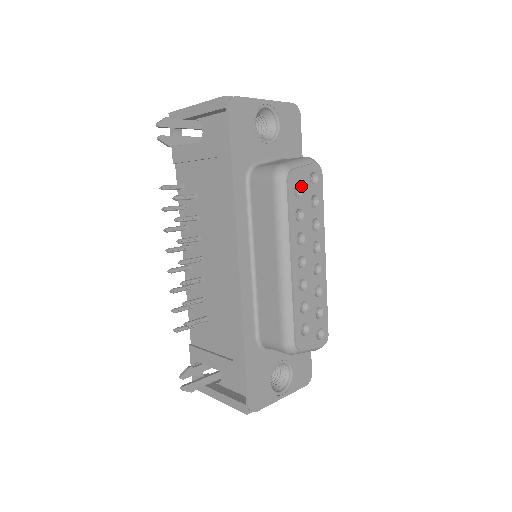
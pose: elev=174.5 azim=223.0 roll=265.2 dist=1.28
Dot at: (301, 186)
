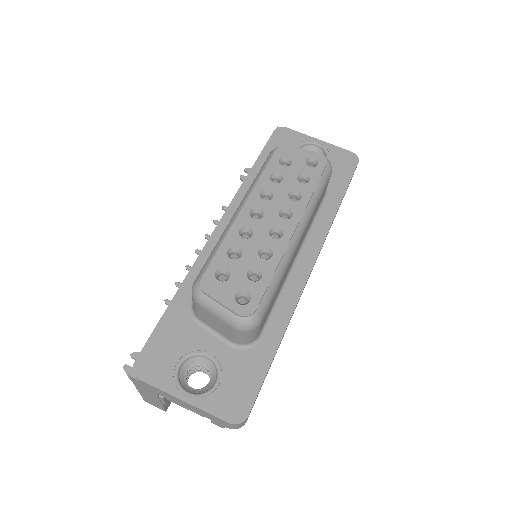
Dot at: (291, 160)
